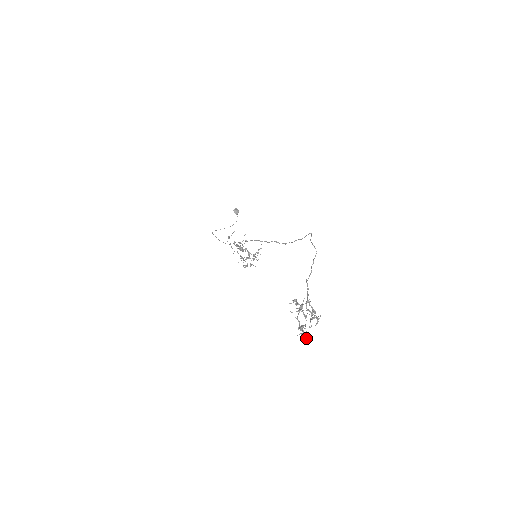
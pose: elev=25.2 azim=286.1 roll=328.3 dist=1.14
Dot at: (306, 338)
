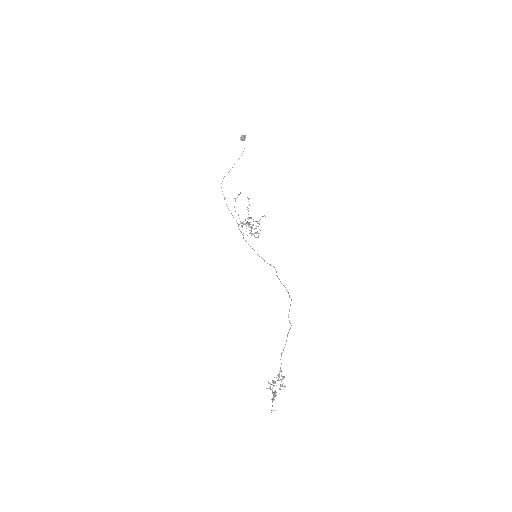
Dot at: occluded
